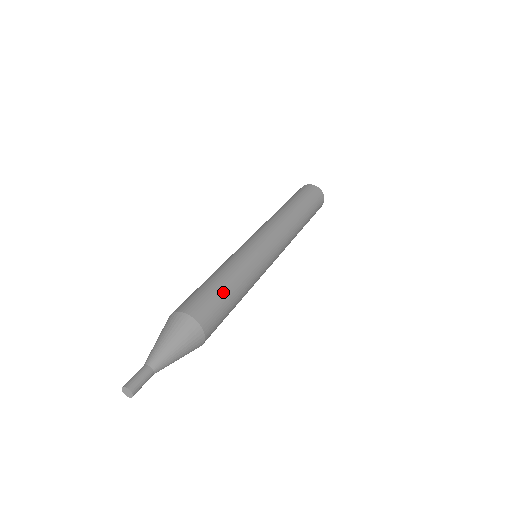
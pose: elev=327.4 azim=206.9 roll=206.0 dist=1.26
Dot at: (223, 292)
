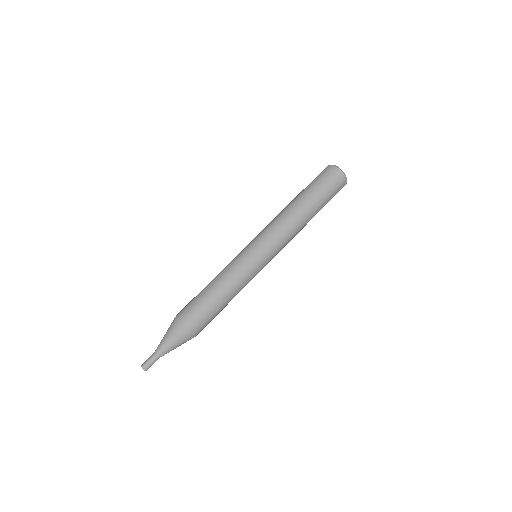
Dot at: (219, 311)
